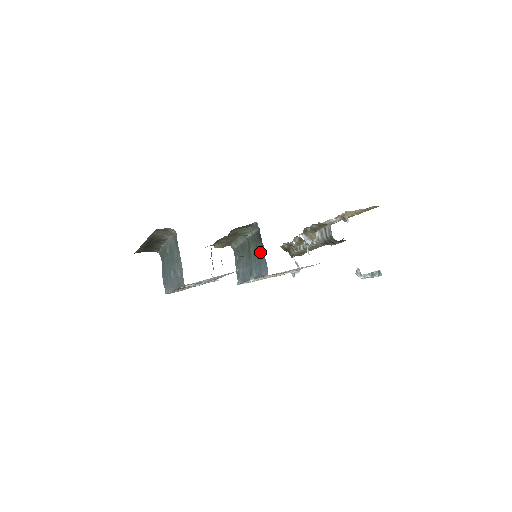
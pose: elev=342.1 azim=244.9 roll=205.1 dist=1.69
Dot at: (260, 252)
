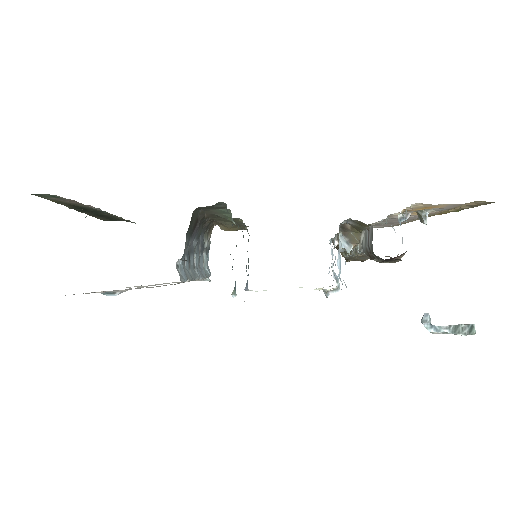
Dot at: occluded
